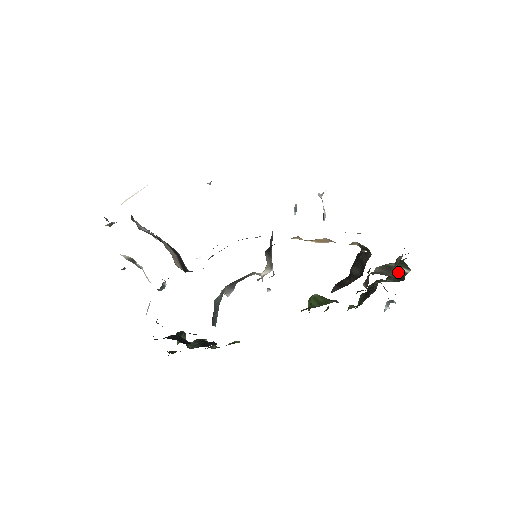
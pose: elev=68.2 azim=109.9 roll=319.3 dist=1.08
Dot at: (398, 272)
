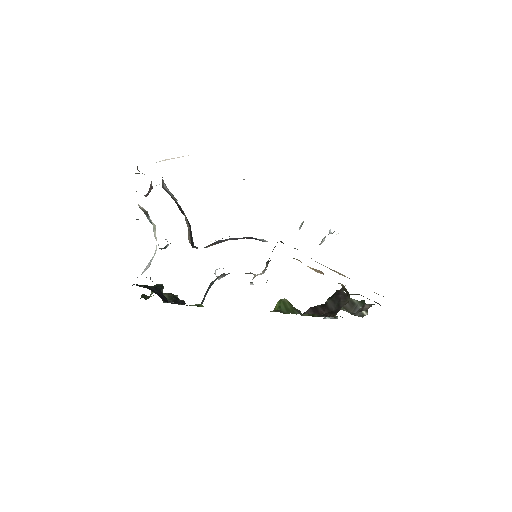
Dot at: occluded
